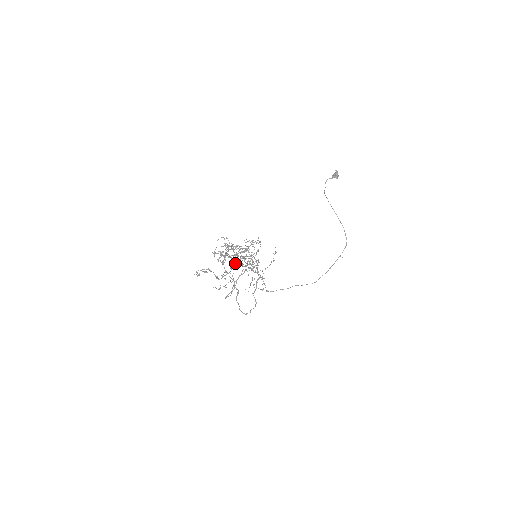
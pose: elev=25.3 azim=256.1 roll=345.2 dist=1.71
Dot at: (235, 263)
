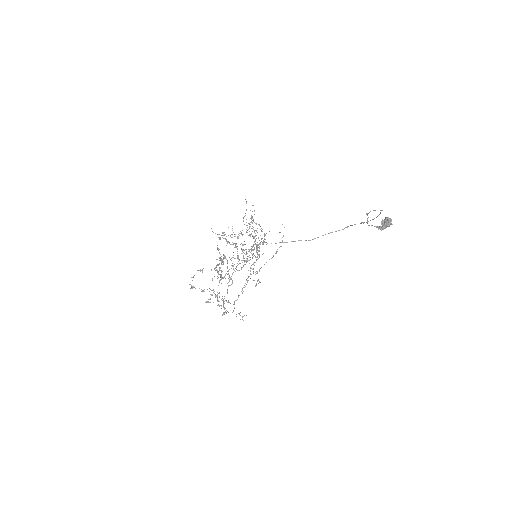
Dot at: occluded
